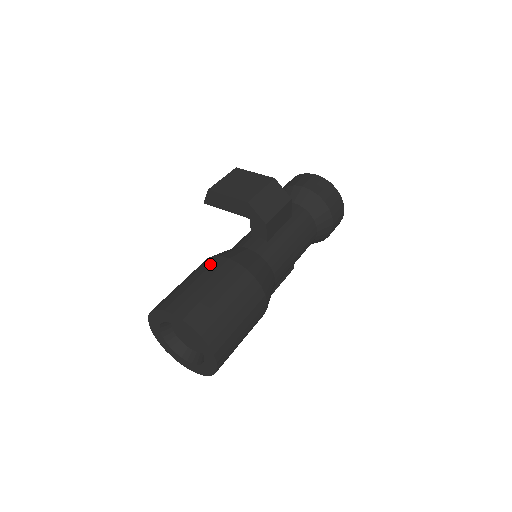
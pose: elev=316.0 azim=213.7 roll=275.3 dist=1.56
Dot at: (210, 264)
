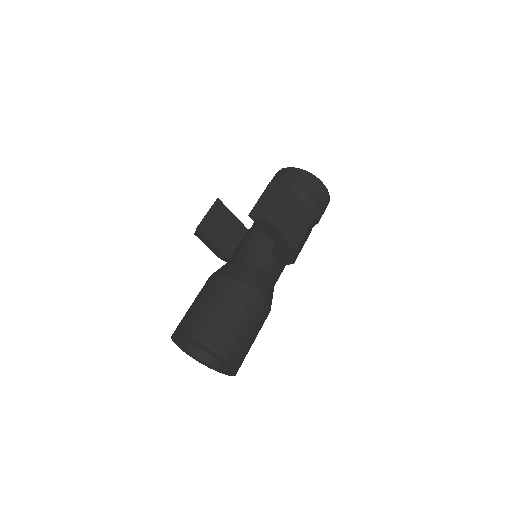
Dot at: (247, 299)
